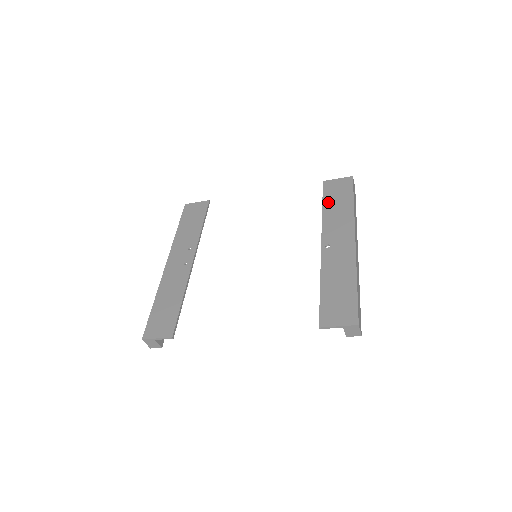
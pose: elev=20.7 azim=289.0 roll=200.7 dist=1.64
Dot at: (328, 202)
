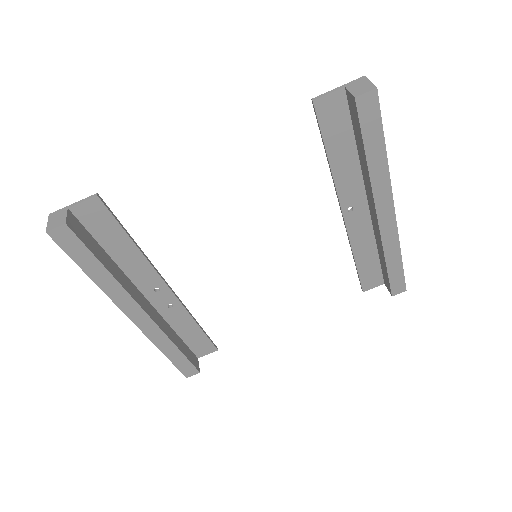
Dot at: (362, 261)
